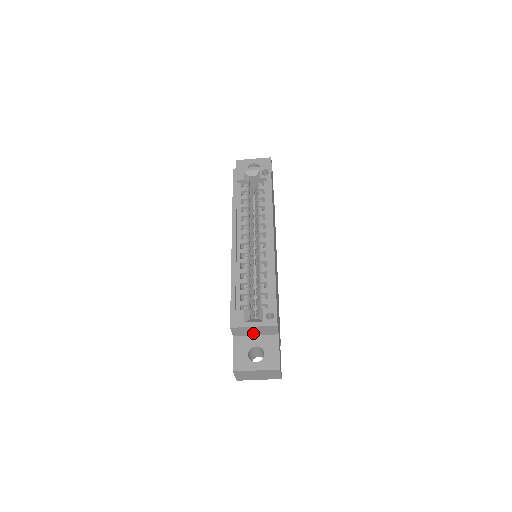
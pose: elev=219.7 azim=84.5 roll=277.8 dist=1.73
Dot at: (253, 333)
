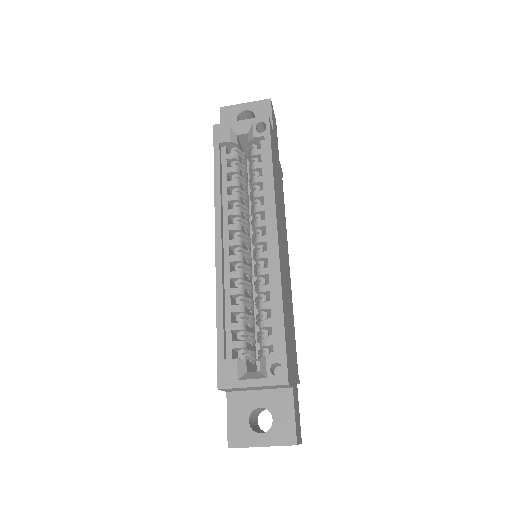
Dot at: (254, 389)
